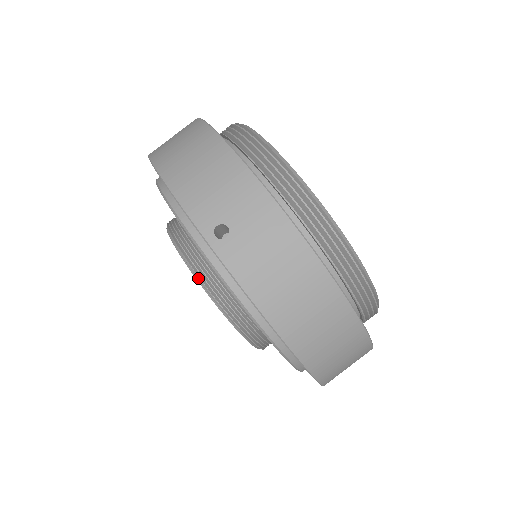
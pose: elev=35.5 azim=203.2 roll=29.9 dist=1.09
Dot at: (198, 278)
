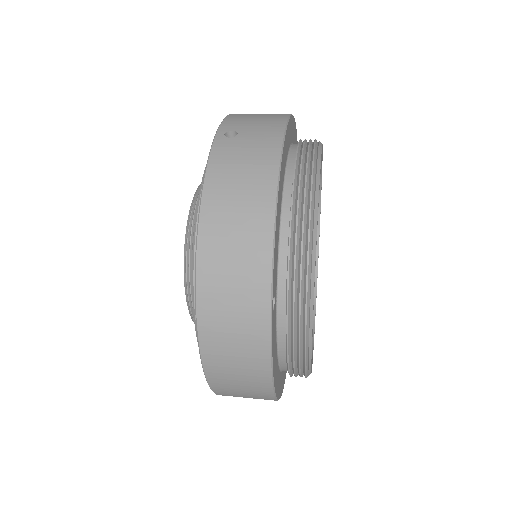
Dot at: (195, 194)
